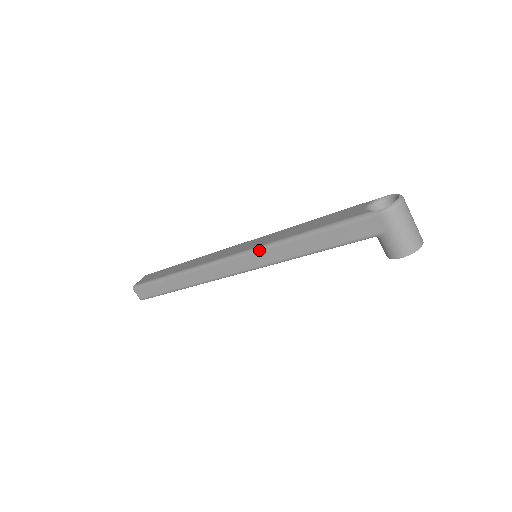
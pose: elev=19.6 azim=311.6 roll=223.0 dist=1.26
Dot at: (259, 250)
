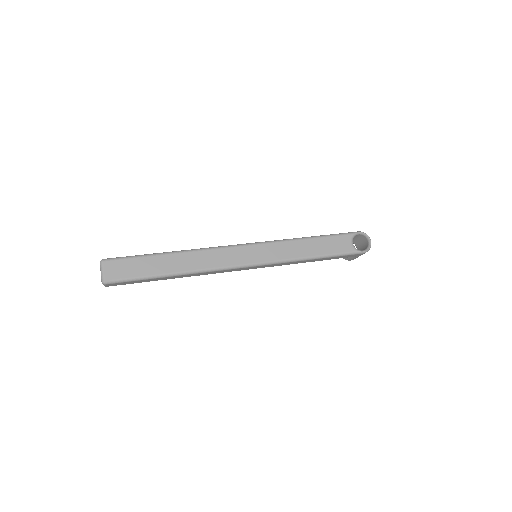
Dot at: (275, 264)
